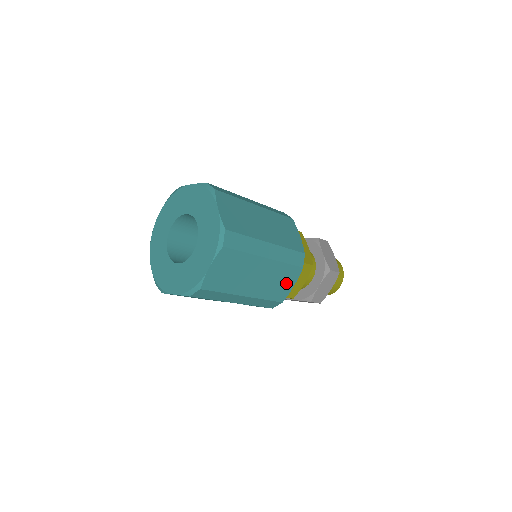
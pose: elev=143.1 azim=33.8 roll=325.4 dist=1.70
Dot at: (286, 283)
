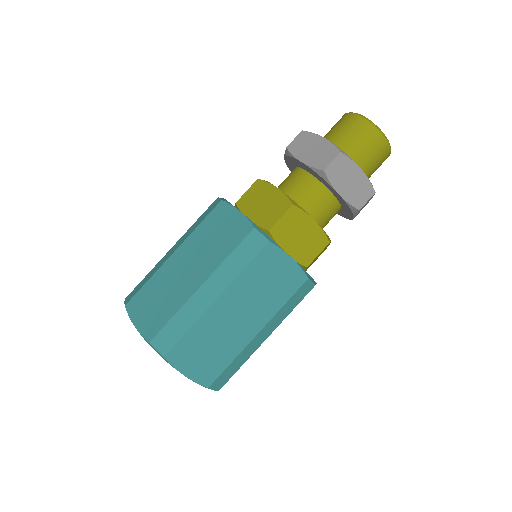
Dot at: occluded
